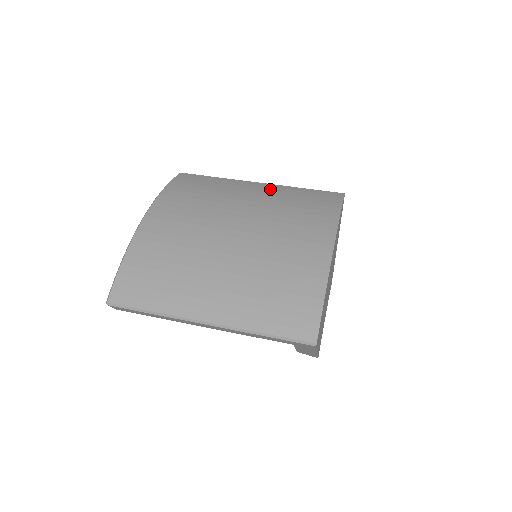
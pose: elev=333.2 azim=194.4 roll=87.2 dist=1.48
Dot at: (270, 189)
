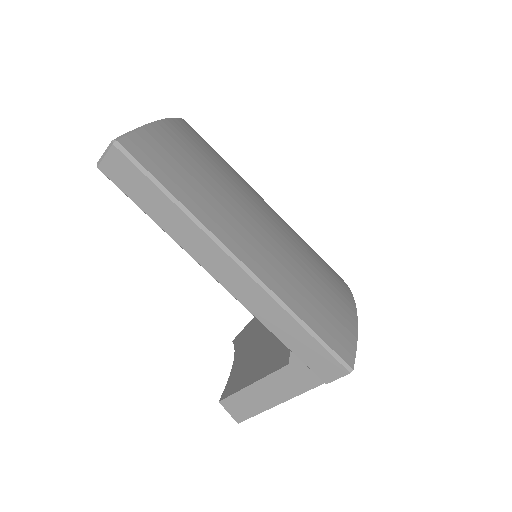
Dot at: occluded
